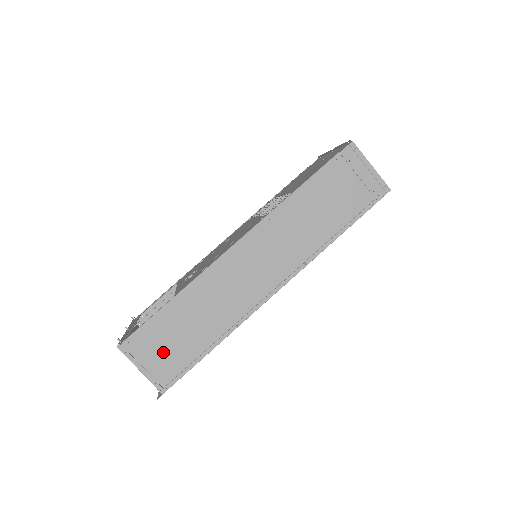
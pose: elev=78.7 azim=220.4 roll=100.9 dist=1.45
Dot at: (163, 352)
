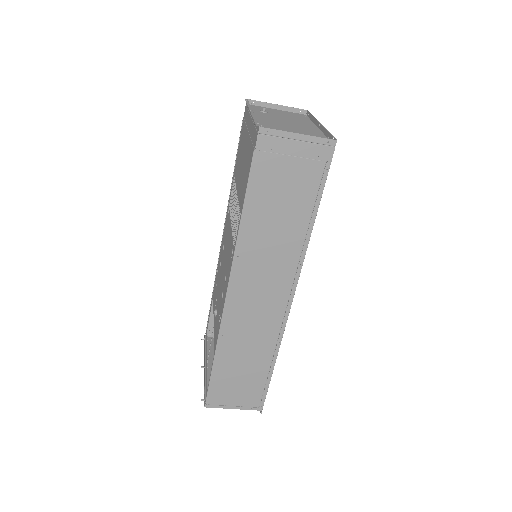
Dot at: (239, 391)
